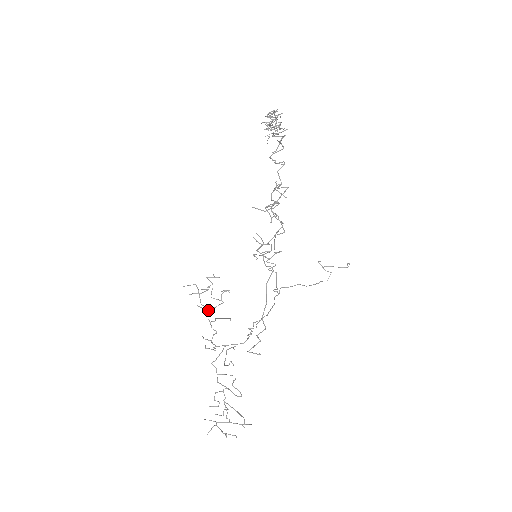
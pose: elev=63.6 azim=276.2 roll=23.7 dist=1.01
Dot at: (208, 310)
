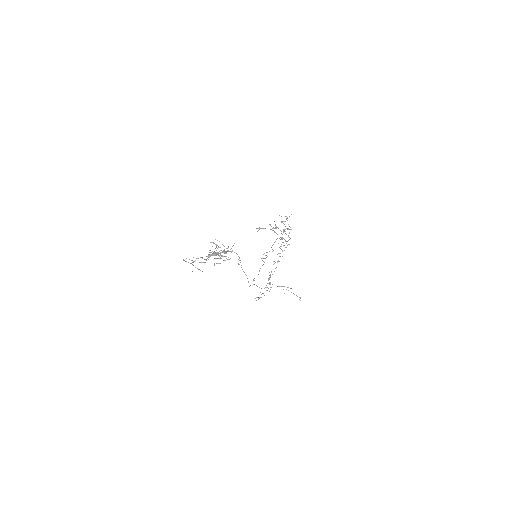
Dot at: occluded
